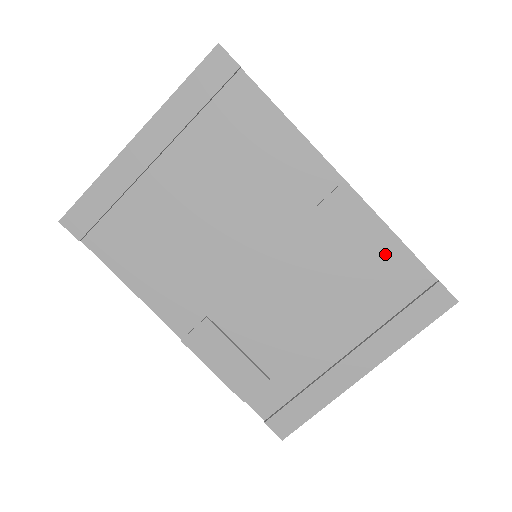
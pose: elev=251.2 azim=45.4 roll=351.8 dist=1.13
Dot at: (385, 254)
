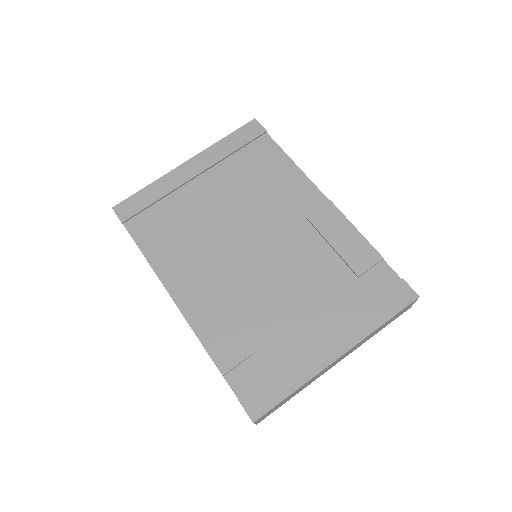
Dot at: (359, 253)
